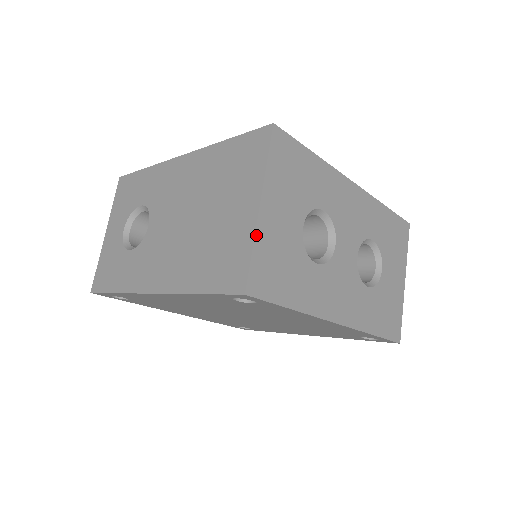
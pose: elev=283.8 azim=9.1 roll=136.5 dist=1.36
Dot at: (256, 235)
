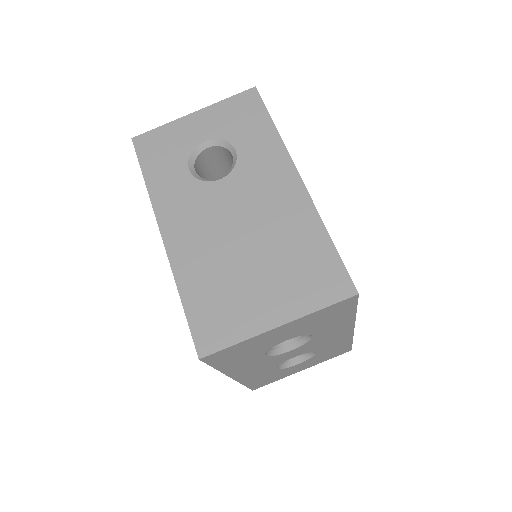
Dot at: (252, 338)
